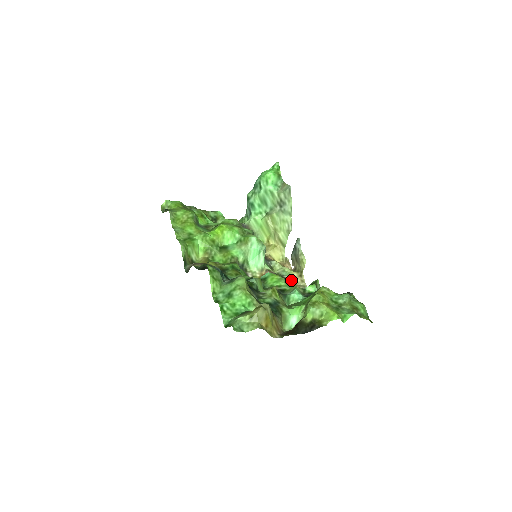
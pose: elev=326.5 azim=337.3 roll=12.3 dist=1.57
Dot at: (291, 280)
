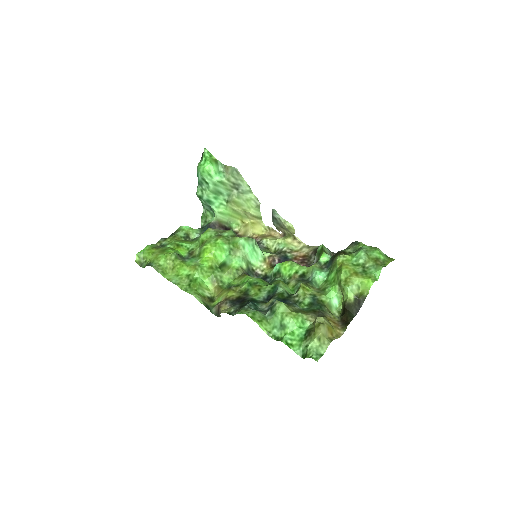
Dot at: (291, 249)
